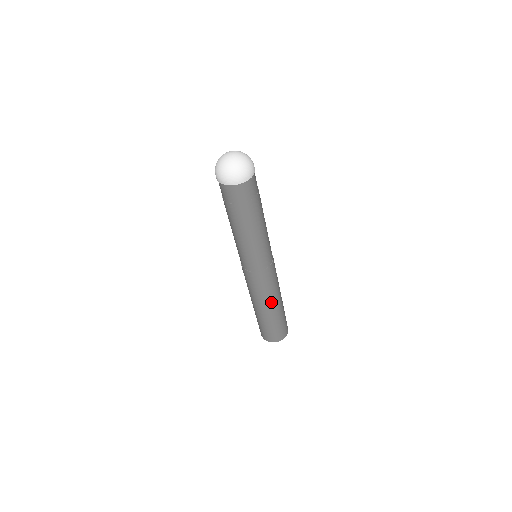
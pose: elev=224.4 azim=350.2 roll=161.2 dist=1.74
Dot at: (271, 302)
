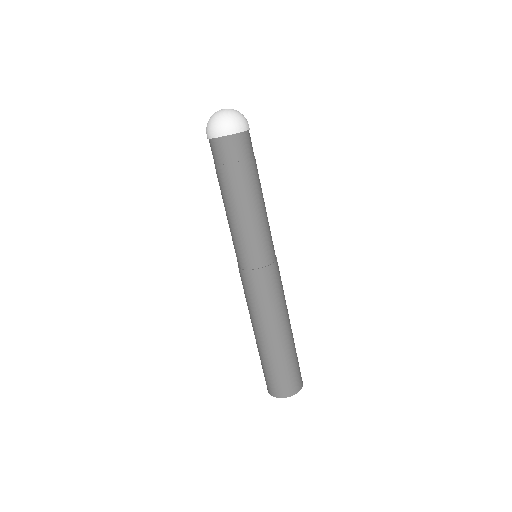
Dot at: (287, 316)
